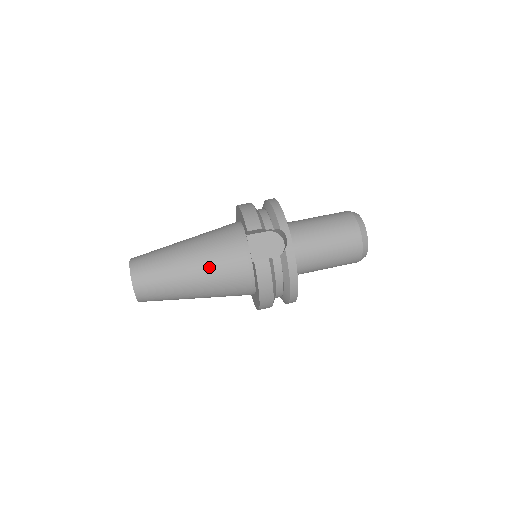
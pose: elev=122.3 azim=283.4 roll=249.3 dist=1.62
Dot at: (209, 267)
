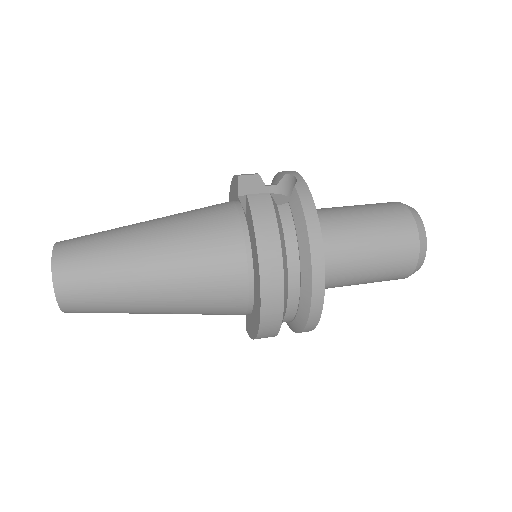
Dot at: (178, 227)
